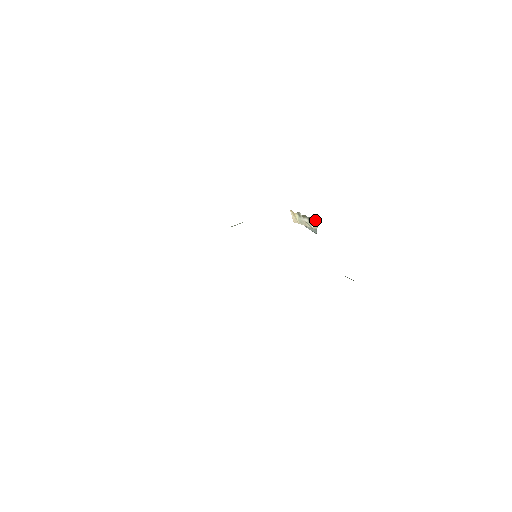
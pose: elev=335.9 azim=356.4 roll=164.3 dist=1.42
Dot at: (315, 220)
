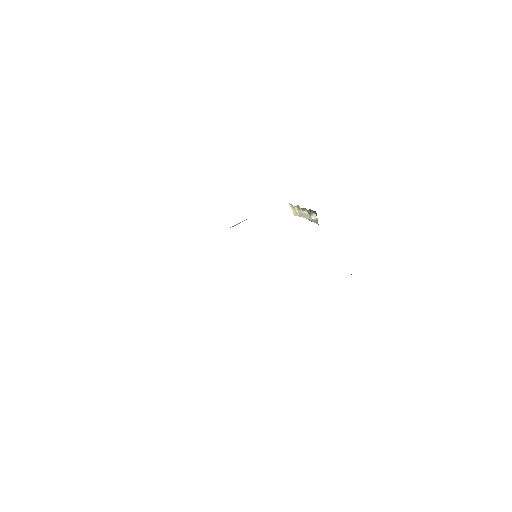
Dot at: (314, 212)
